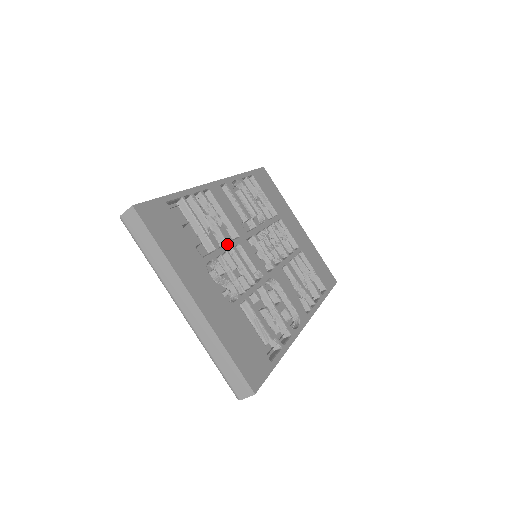
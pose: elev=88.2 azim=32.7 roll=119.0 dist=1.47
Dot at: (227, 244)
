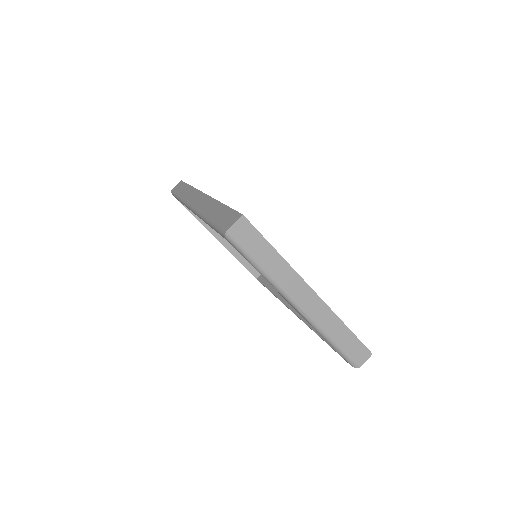
Dot at: occluded
